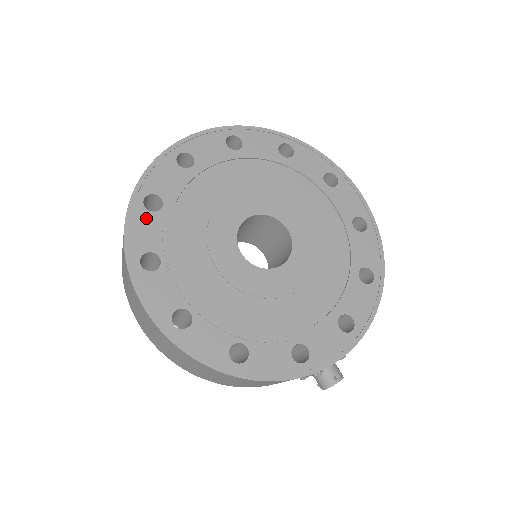
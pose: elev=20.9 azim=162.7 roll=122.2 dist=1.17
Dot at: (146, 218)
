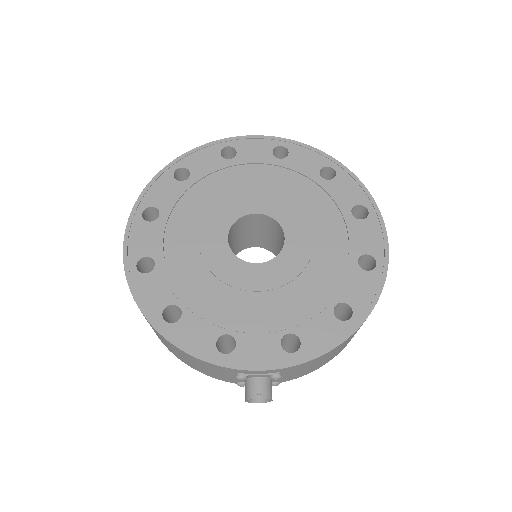
Dot at: (169, 183)
